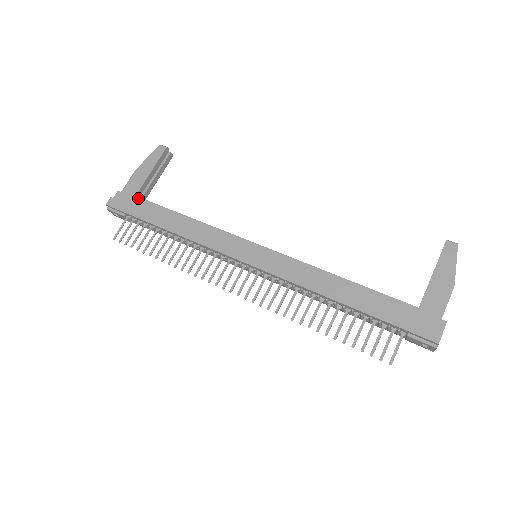
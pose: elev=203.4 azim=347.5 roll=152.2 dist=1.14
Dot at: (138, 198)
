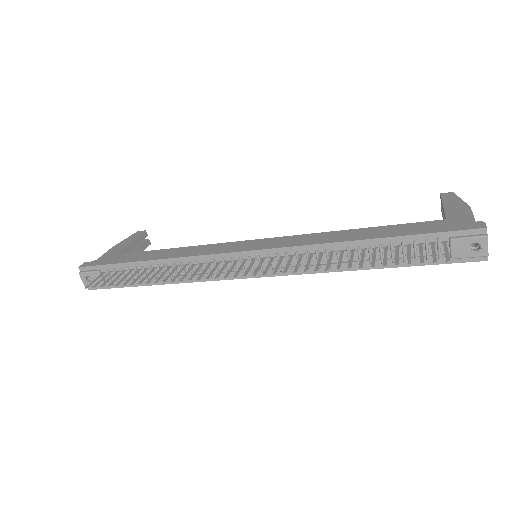
Dot at: (116, 254)
